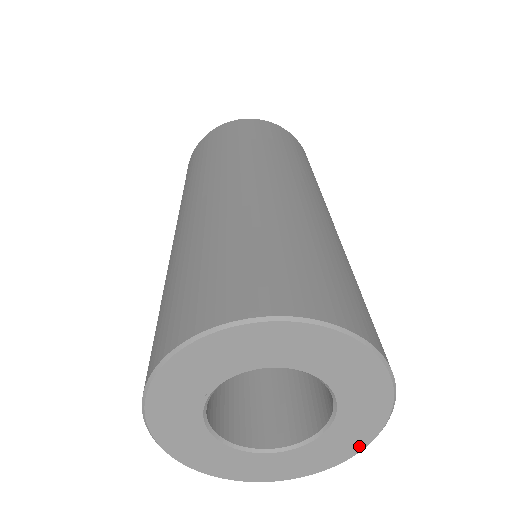
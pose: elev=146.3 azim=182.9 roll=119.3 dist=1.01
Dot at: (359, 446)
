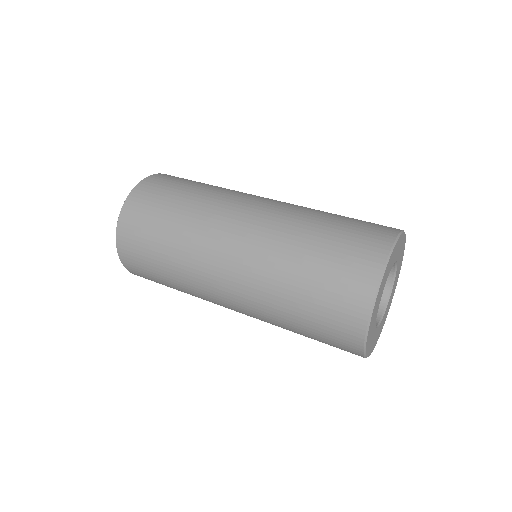
Dot at: occluded
